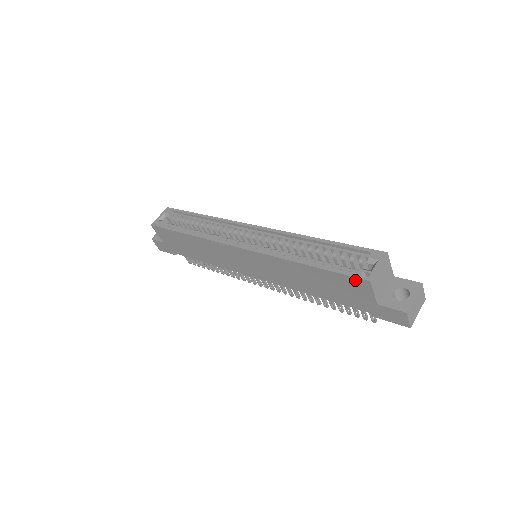
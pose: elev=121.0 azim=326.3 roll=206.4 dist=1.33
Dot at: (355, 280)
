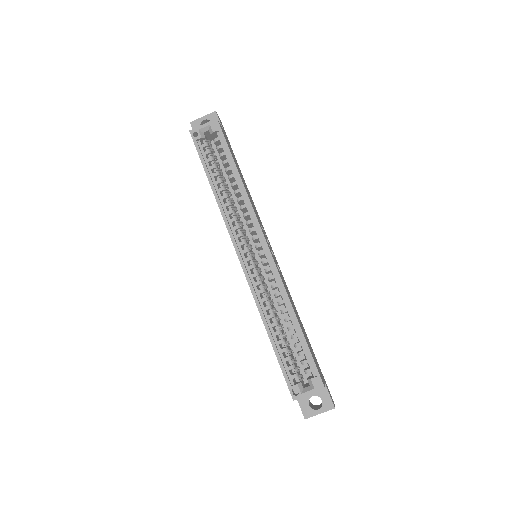
Dot at: (288, 385)
